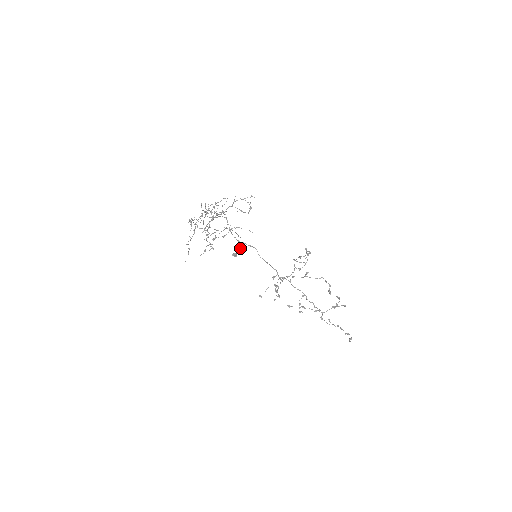
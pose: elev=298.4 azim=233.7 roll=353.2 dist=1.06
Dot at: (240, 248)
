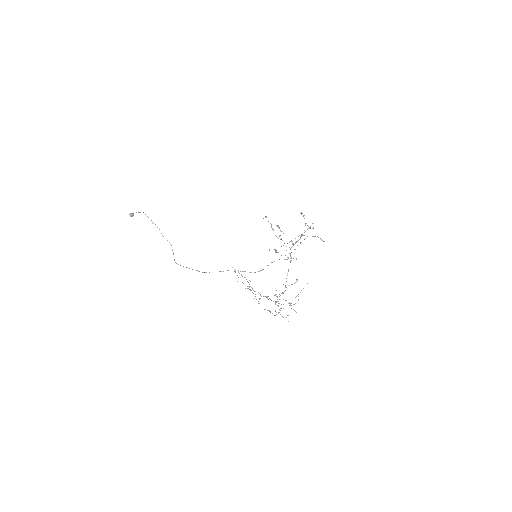
Dot at: occluded
